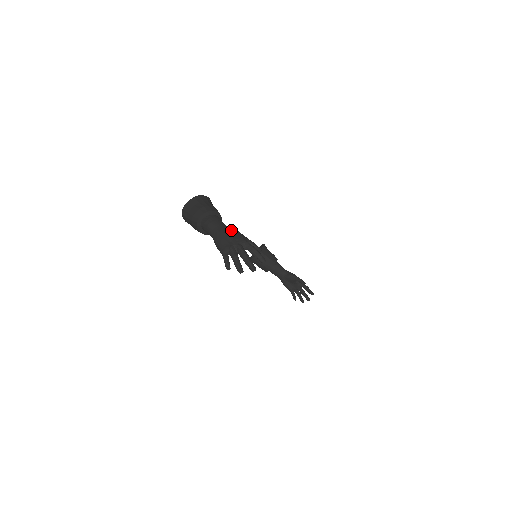
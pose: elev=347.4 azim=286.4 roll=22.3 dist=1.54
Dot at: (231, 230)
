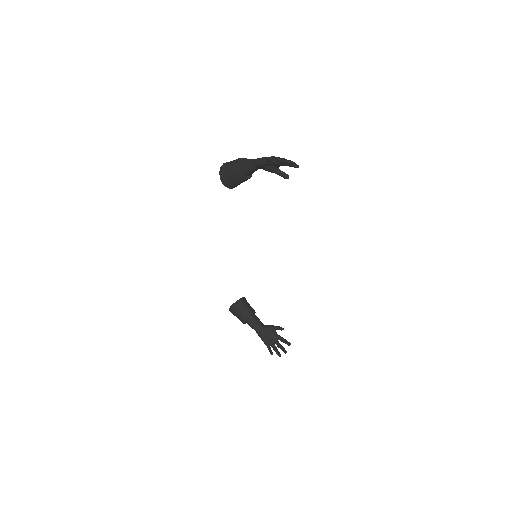
Dot at: occluded
